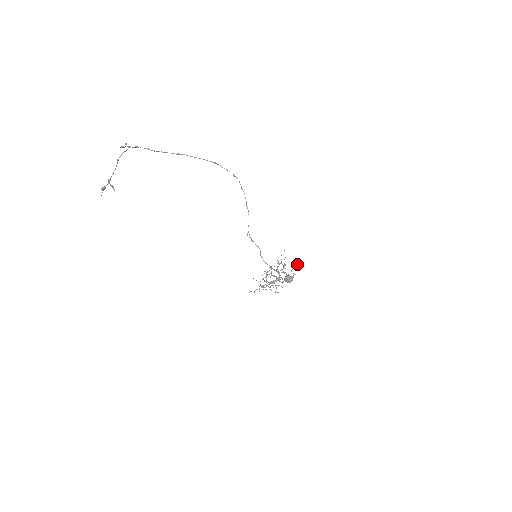
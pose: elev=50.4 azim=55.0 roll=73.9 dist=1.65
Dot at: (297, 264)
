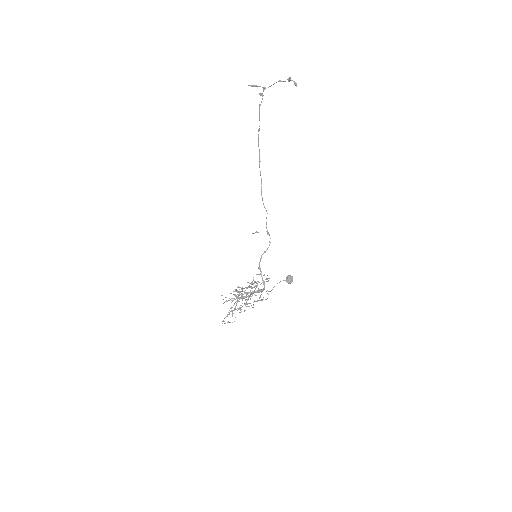
Dot at: occluded
